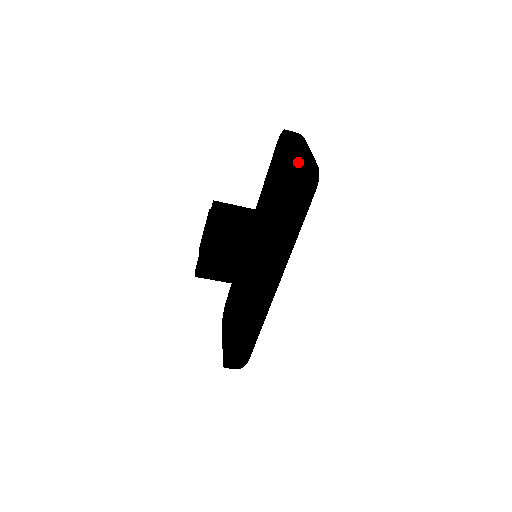
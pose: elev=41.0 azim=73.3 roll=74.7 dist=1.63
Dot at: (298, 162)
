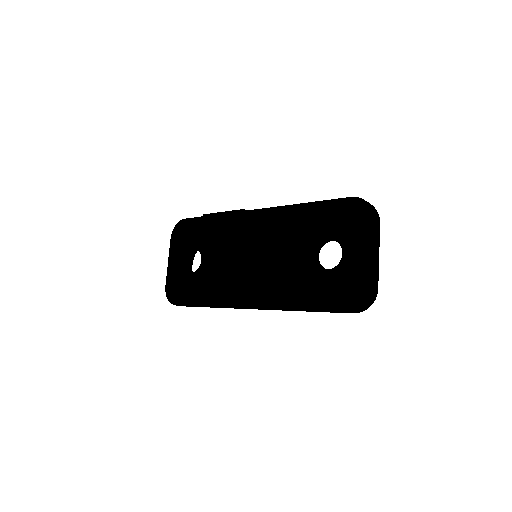
Dot at: (369, 300)
